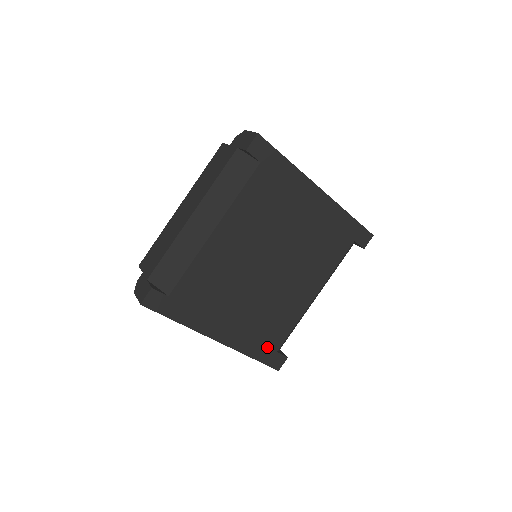
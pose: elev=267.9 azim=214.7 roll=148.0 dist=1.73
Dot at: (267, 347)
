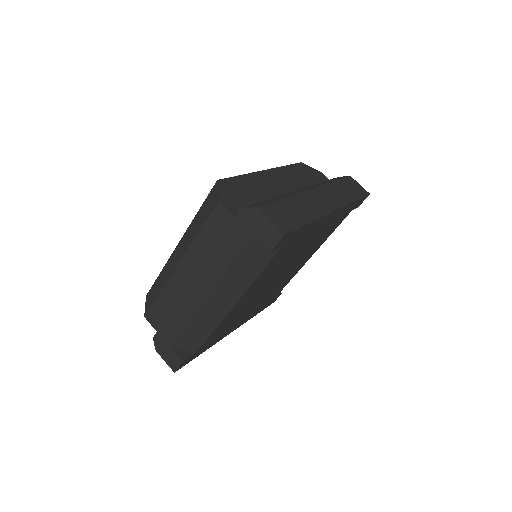
Dot at: occluded
